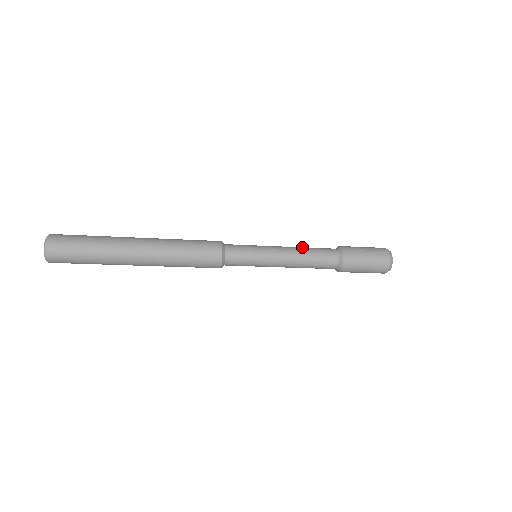
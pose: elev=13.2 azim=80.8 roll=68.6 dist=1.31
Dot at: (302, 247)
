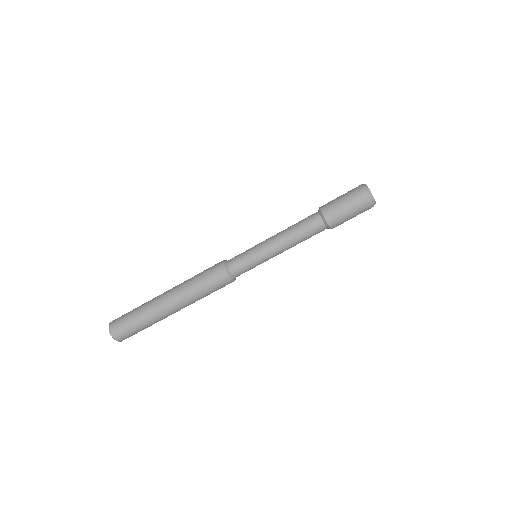
Dot at: occluded
